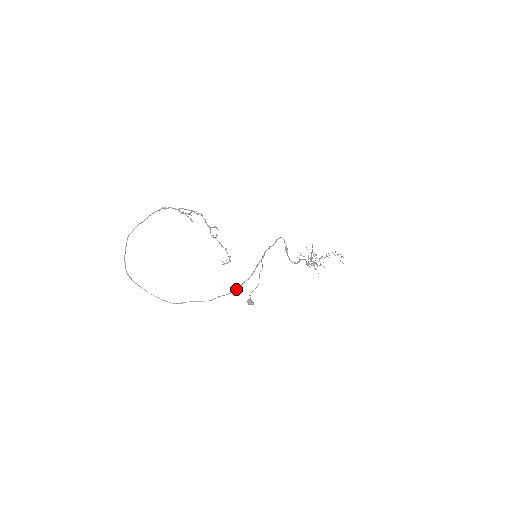
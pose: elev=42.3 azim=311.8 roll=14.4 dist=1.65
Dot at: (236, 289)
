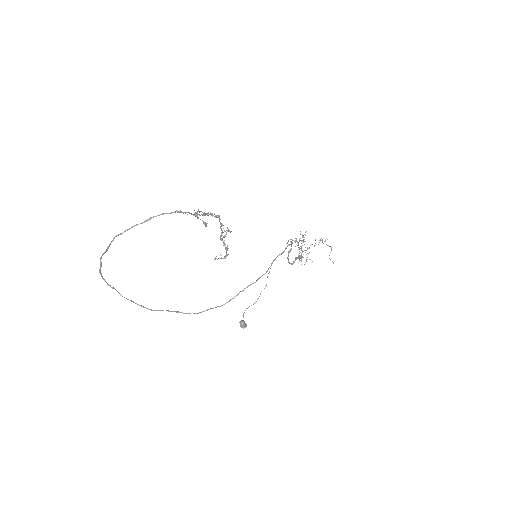
Dot at: (228, 301)
